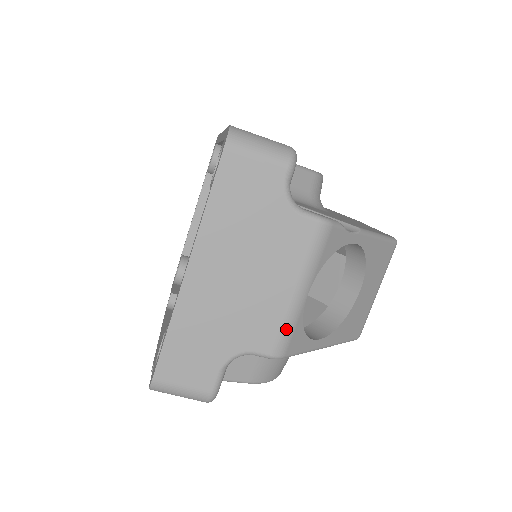
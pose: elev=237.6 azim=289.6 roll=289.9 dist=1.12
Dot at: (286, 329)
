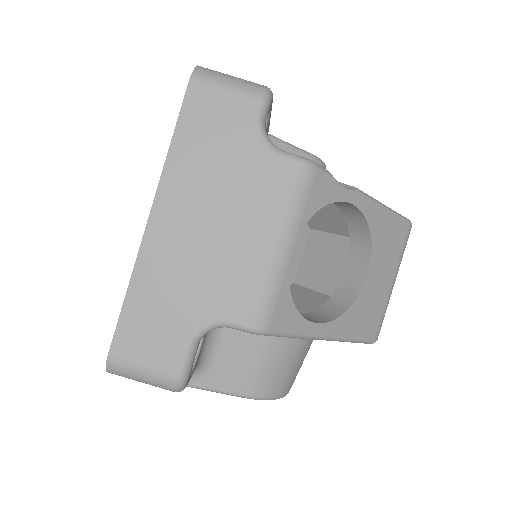
Dot at: (267, 293)
